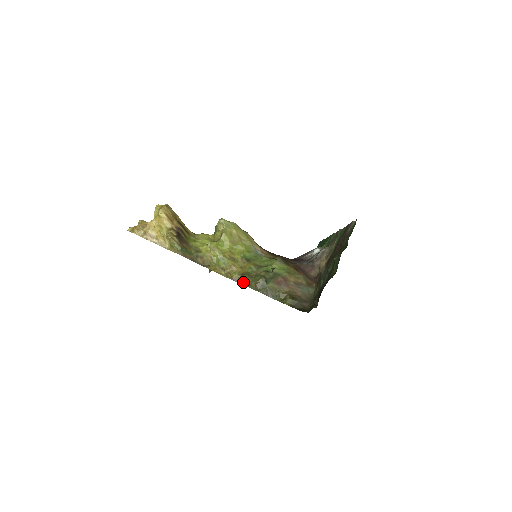
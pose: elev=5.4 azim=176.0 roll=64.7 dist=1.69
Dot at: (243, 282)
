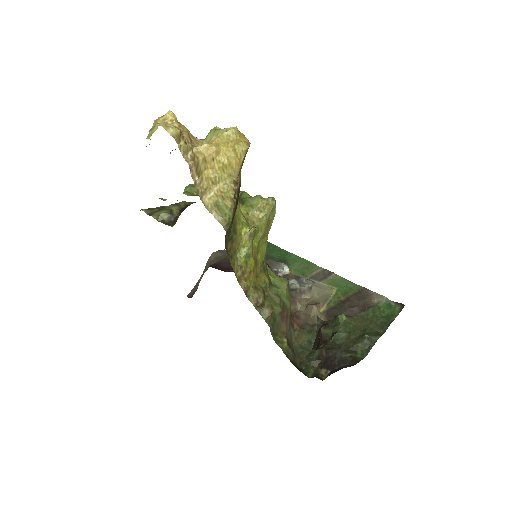
Dot at: (255, 300)
